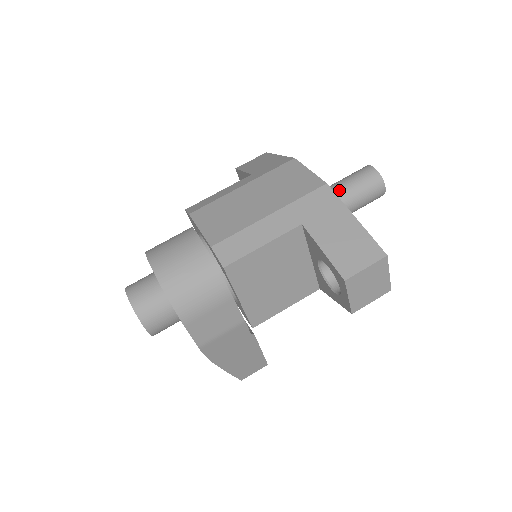
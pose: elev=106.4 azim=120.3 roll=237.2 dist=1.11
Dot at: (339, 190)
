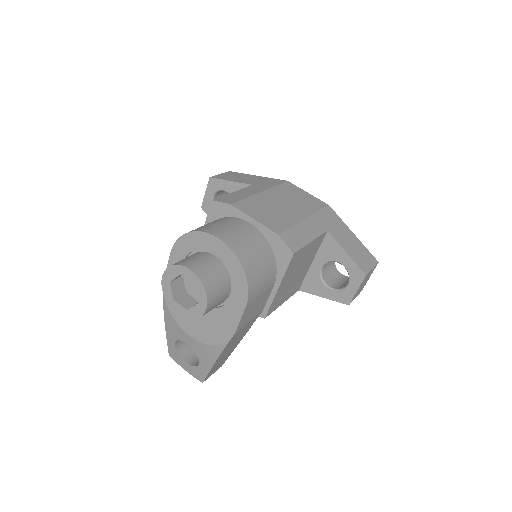
Dot at: occluded
